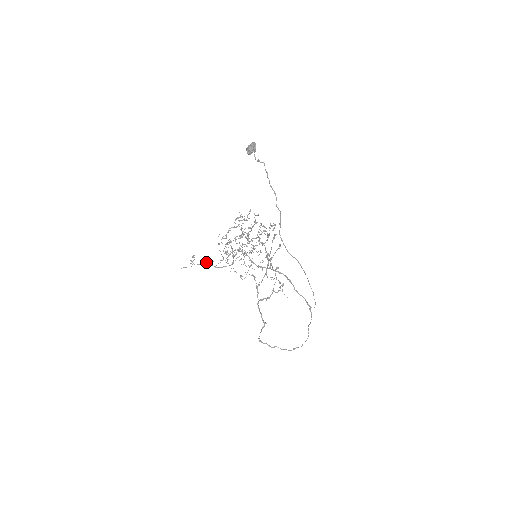
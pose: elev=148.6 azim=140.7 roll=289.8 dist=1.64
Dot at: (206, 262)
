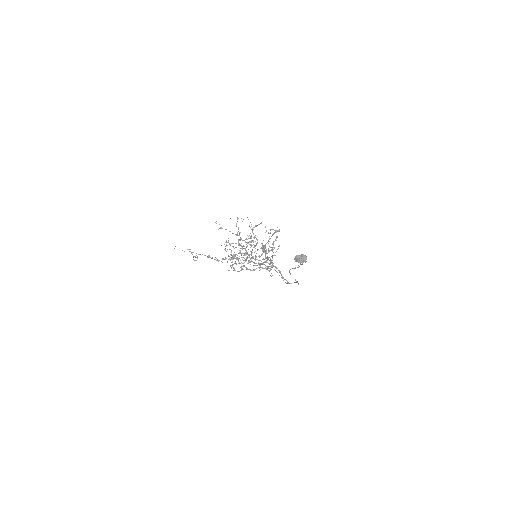
Dot at: occluded
